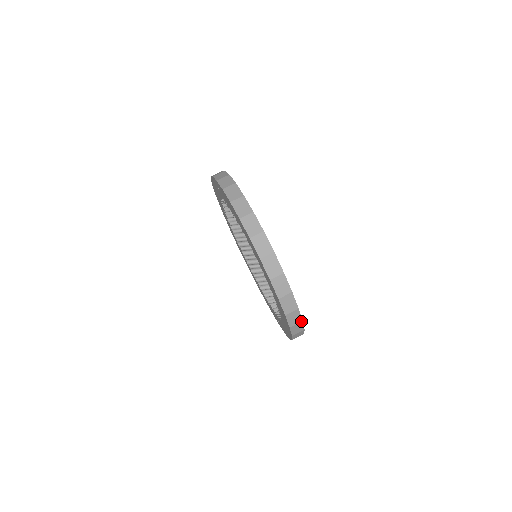
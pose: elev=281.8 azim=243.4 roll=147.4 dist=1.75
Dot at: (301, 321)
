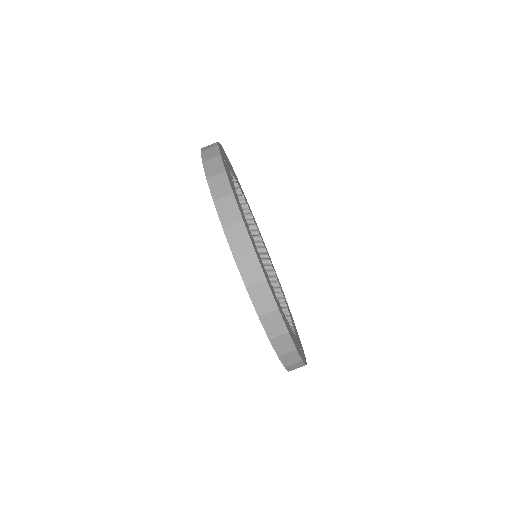
Dot at: (300, 360)
